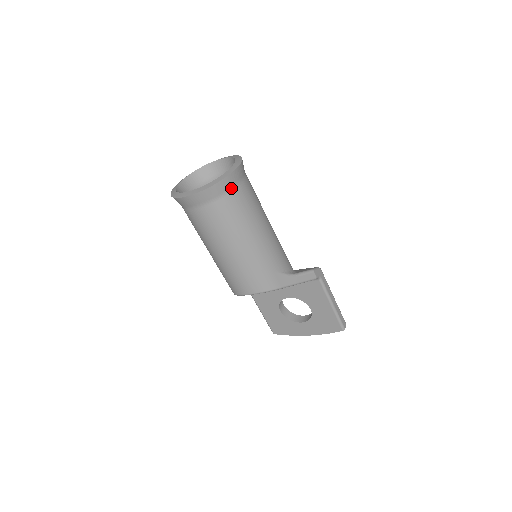
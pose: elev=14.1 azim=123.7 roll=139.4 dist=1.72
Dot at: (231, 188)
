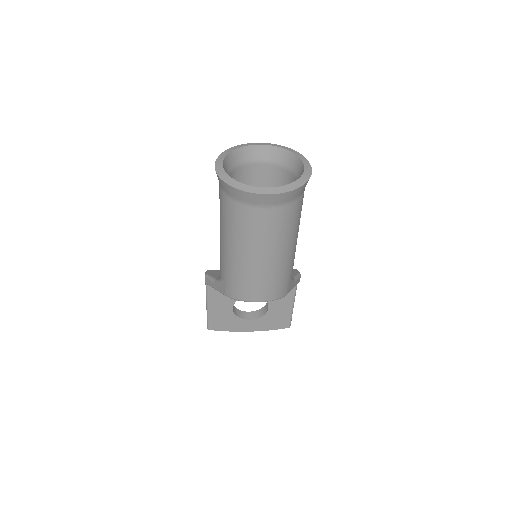
Dot at: (303, 191)
